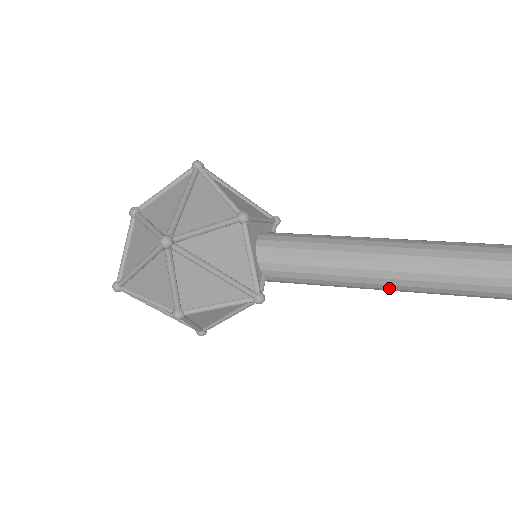
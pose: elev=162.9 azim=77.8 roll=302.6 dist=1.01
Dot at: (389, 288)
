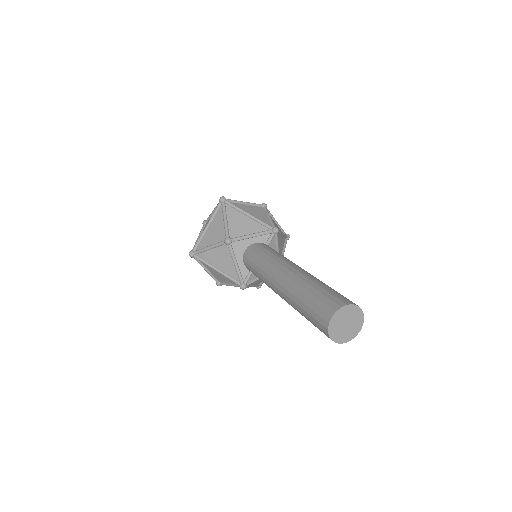
Dot at: occluded
